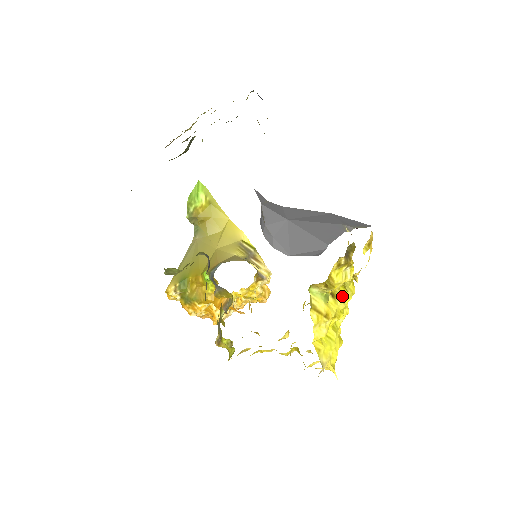
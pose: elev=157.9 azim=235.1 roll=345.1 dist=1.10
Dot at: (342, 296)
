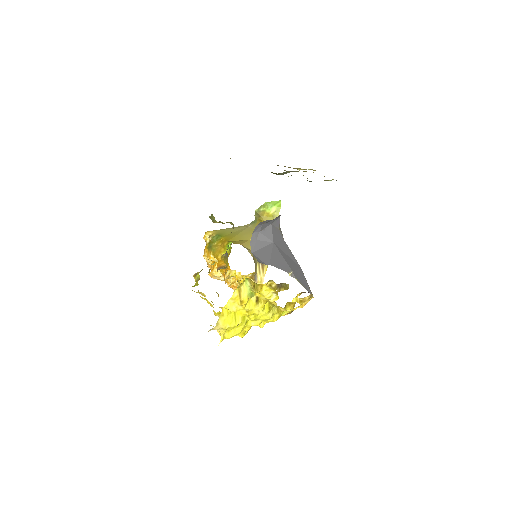
Dot at: (262, 308)
